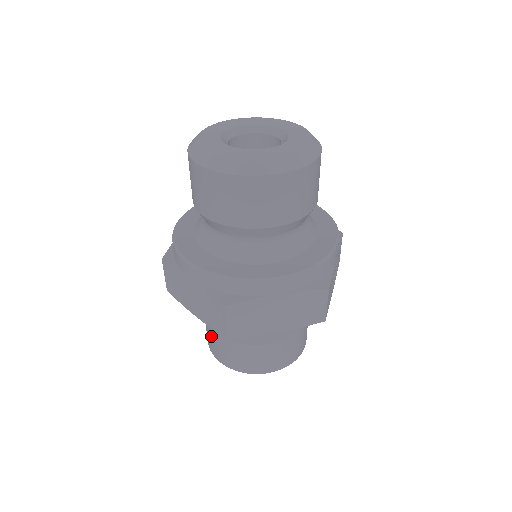
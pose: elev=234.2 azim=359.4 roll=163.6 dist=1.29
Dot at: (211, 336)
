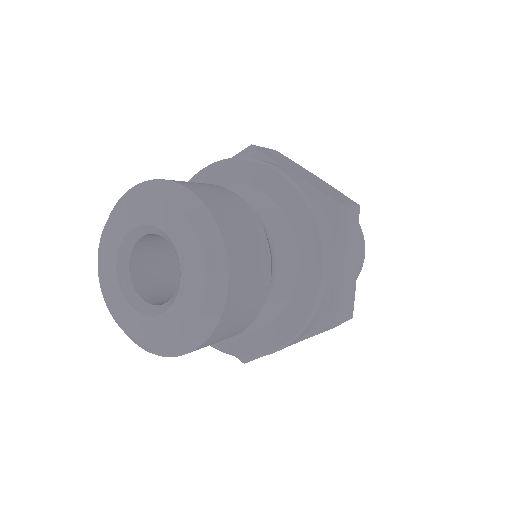
Dot at: occluded
